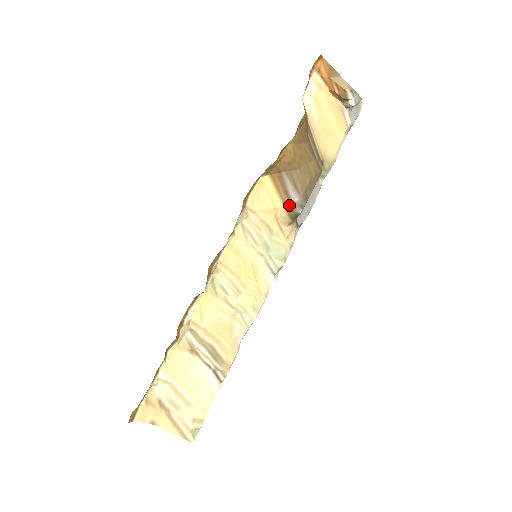
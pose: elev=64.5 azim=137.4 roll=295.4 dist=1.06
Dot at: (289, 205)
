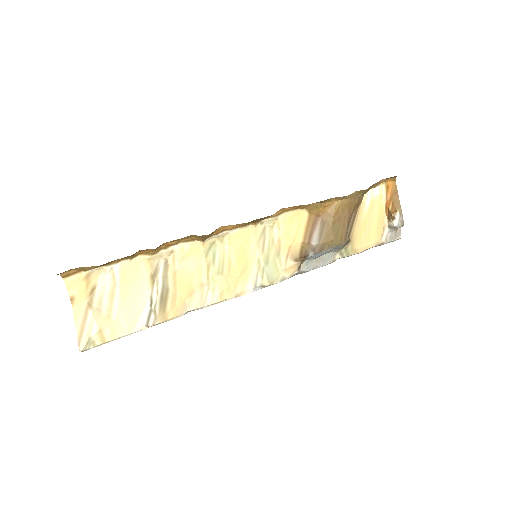
Dot at: (306, 244)
